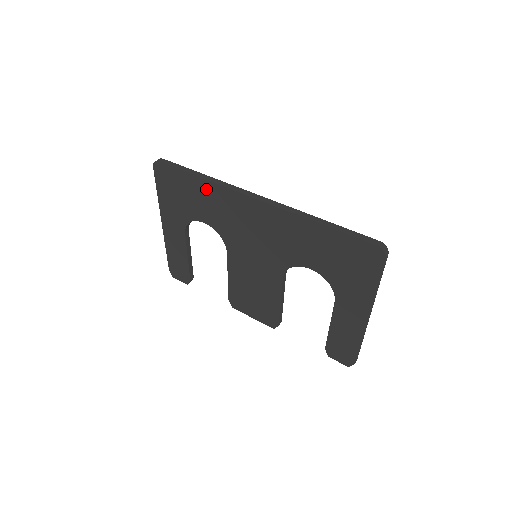
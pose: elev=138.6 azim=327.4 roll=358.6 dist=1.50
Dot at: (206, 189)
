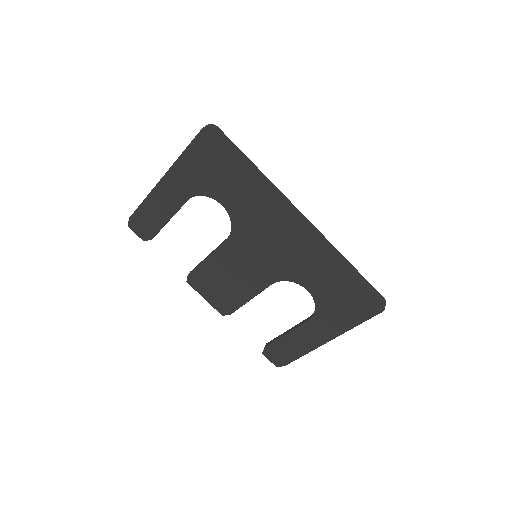
Dot at: (253, 182)
